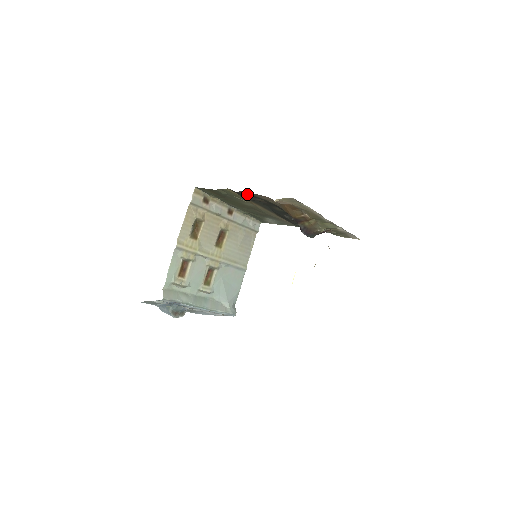
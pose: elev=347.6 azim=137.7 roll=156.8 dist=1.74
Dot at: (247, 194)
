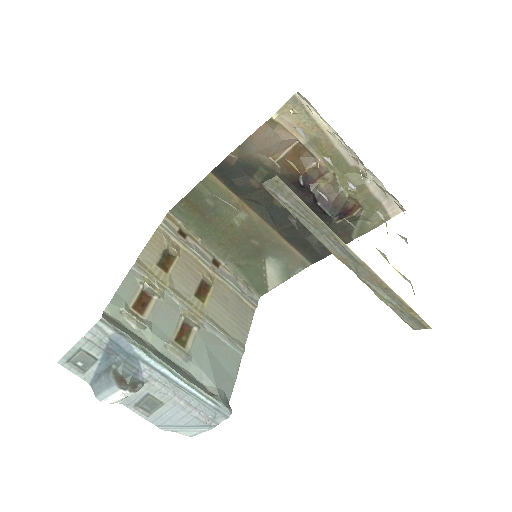
Dot at: (236, 162)
